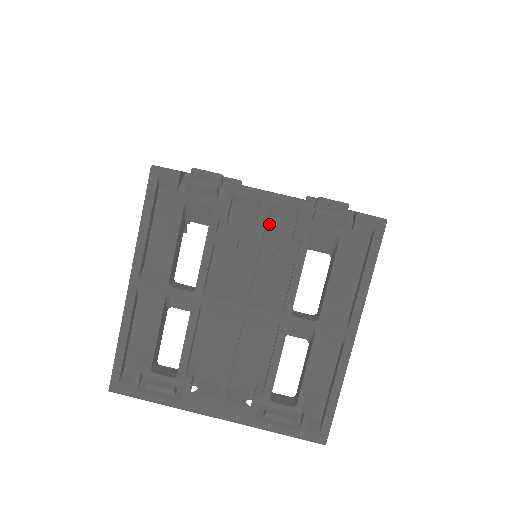
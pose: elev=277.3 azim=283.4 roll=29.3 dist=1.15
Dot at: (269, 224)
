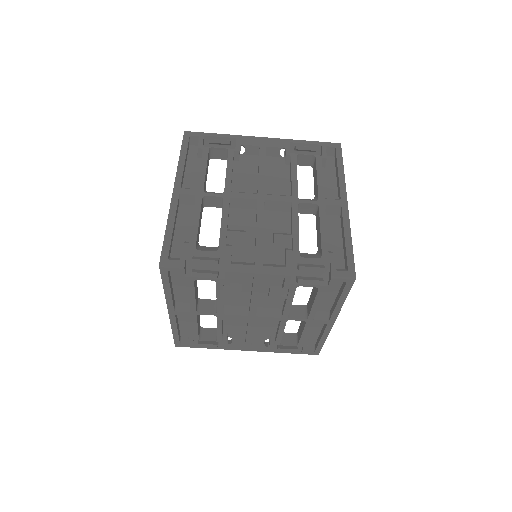
Dot at: (263, 279)
